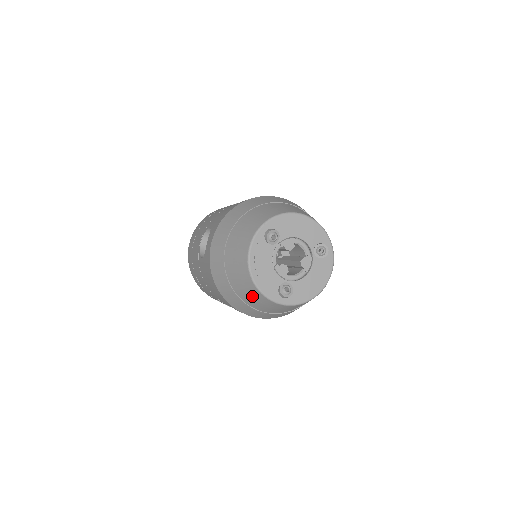
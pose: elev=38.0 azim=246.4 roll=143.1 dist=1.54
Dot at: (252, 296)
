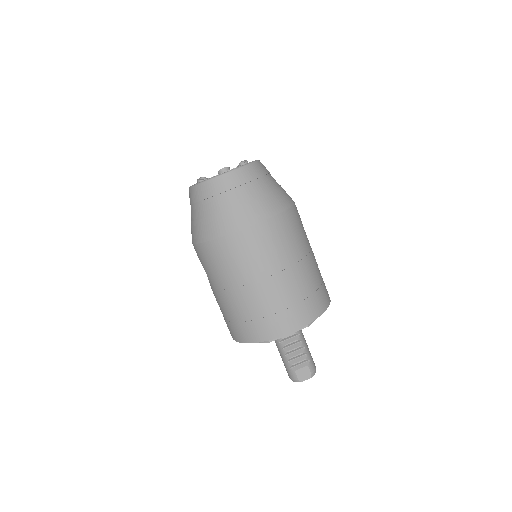
Dot at: (209, 195)
